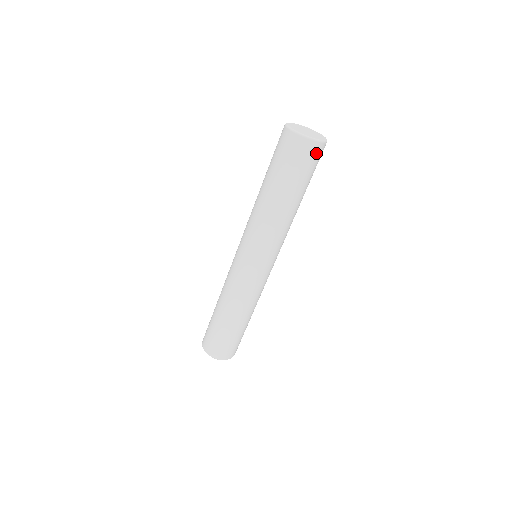
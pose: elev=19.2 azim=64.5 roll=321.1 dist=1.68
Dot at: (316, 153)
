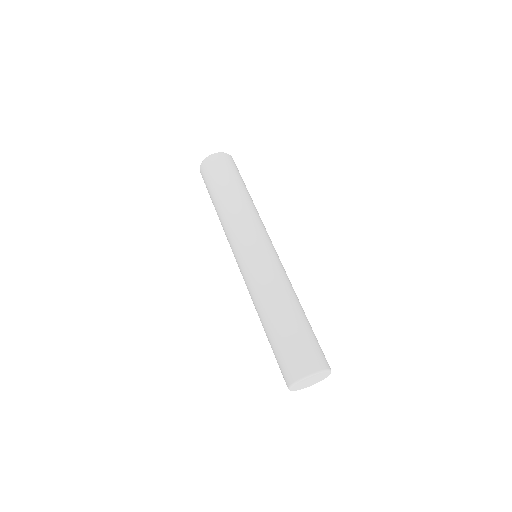
Dot at: occluded
